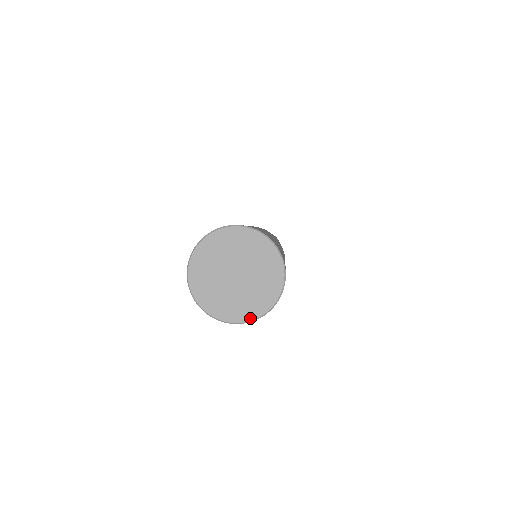
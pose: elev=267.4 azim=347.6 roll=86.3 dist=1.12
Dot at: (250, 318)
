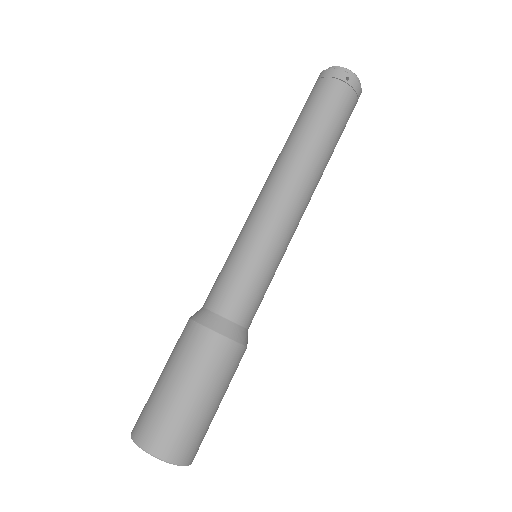
Dot at: occluded
